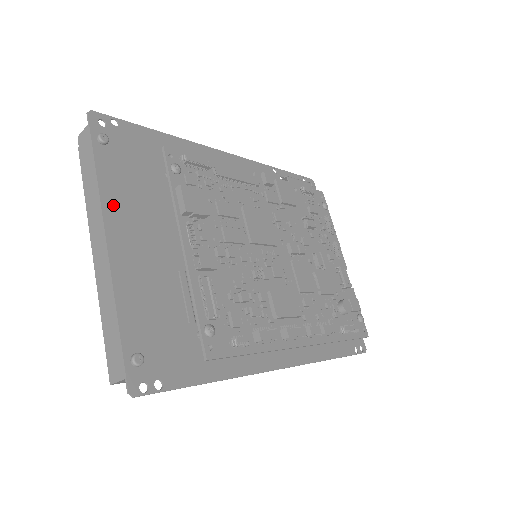
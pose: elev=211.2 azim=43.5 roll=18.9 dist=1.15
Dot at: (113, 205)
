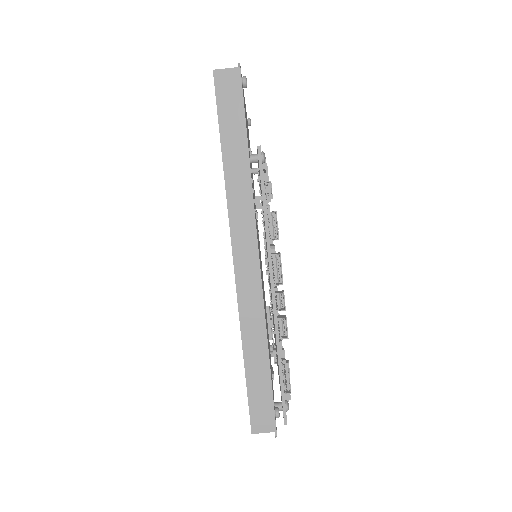
Dot at: occluded
